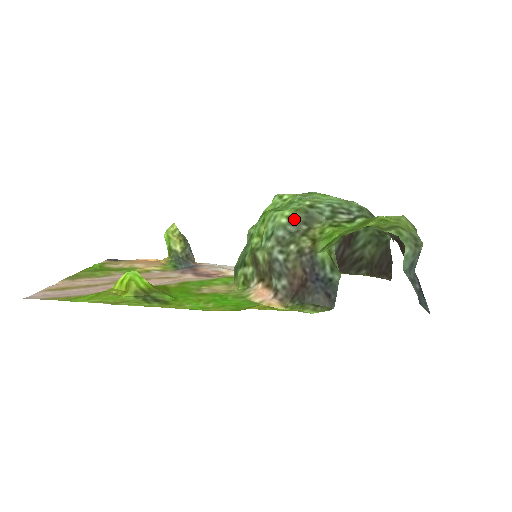
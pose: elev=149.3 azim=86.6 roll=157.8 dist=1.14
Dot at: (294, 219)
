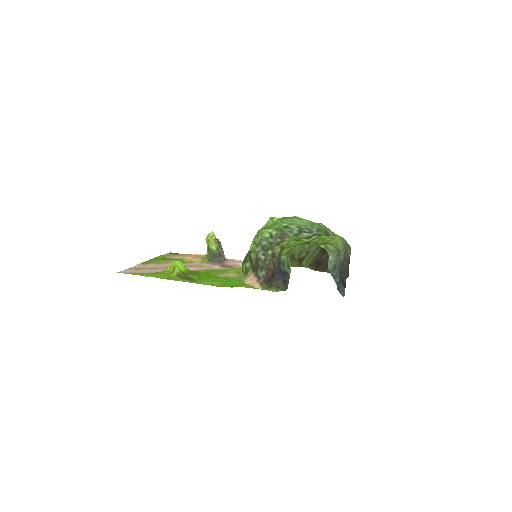
Dot at: (274, 235)
